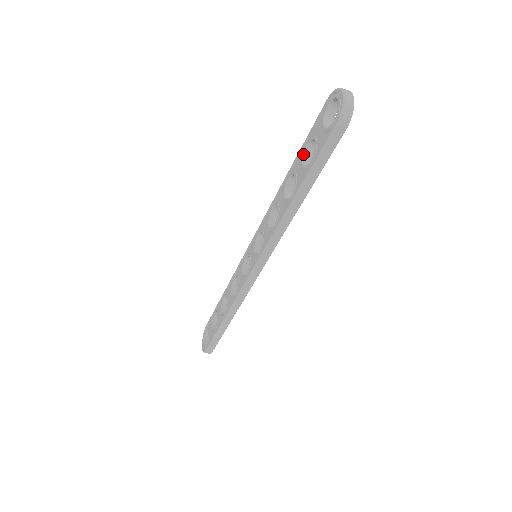
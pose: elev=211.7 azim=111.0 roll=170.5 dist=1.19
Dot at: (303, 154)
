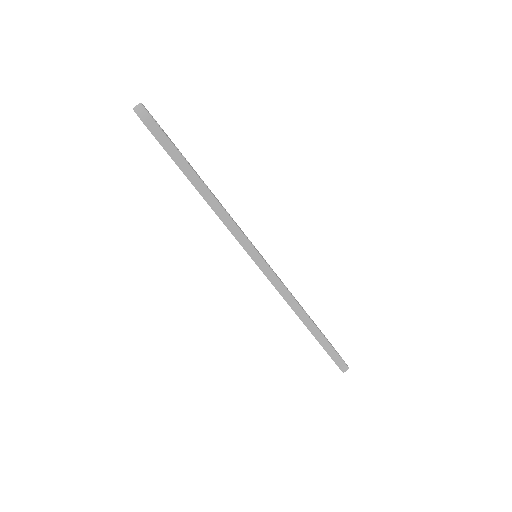
Dot at: occluded
